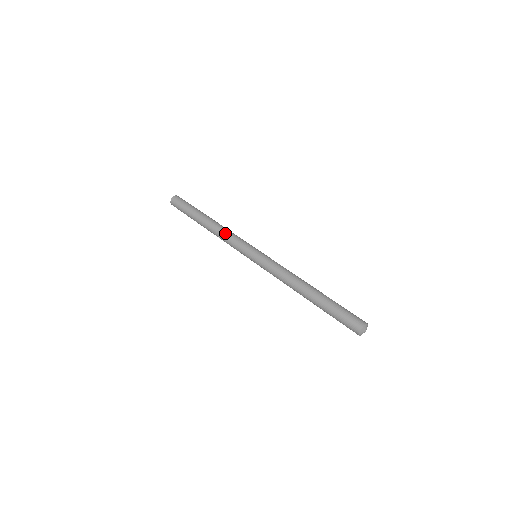
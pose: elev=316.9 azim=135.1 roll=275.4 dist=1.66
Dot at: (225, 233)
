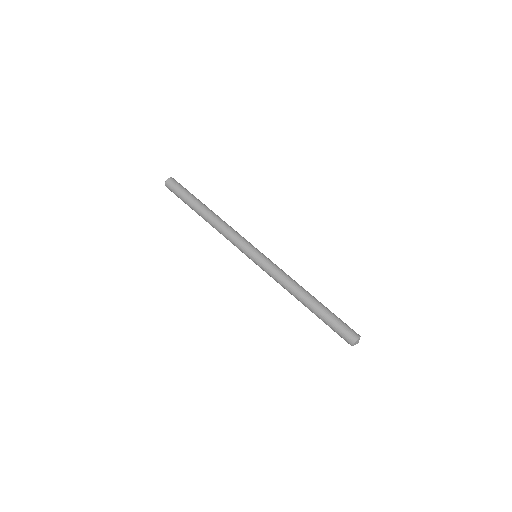
Dot at: (224, 230)
